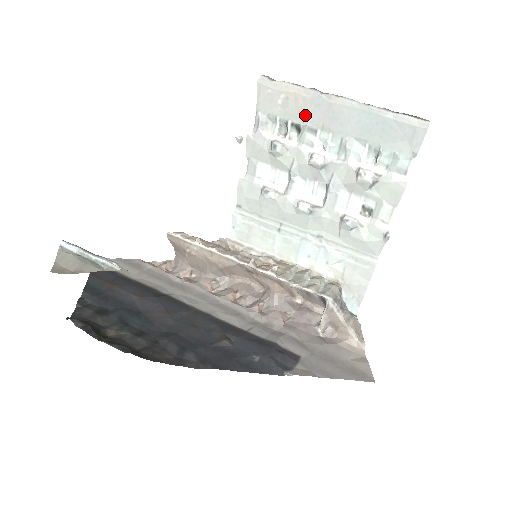
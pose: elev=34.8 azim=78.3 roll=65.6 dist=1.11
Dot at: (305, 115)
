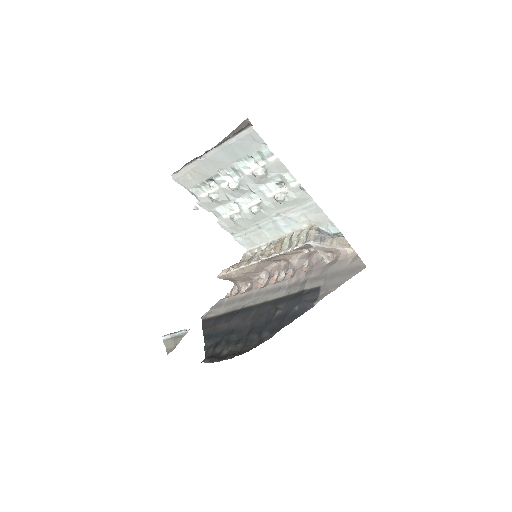
Dot at: (205, 173)
